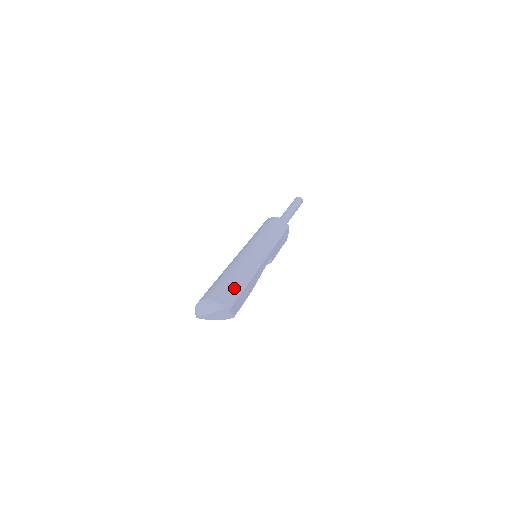
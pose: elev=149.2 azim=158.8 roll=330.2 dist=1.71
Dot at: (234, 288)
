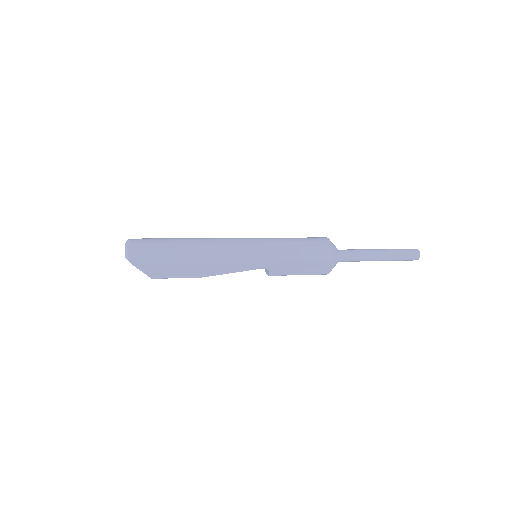
Dot at: (163, 253)
